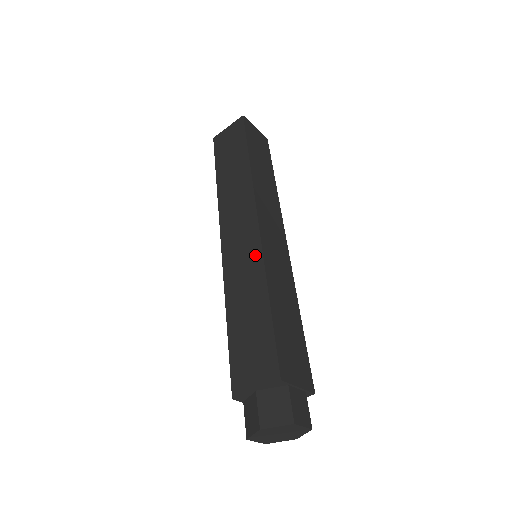
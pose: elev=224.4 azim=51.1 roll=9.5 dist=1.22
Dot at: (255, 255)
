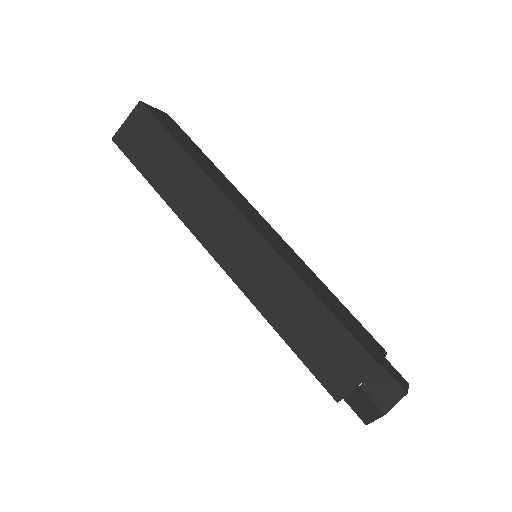
Dot at: (273, 262)
